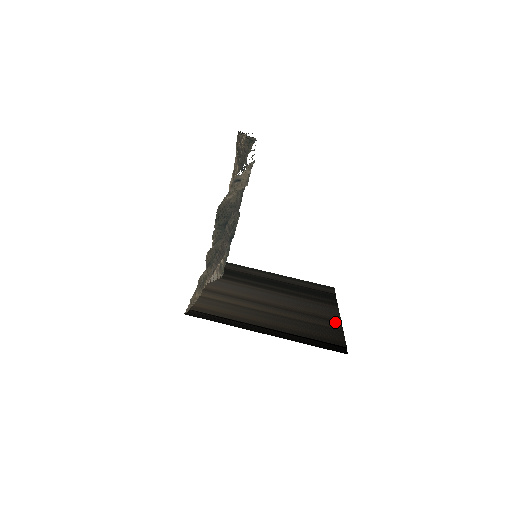
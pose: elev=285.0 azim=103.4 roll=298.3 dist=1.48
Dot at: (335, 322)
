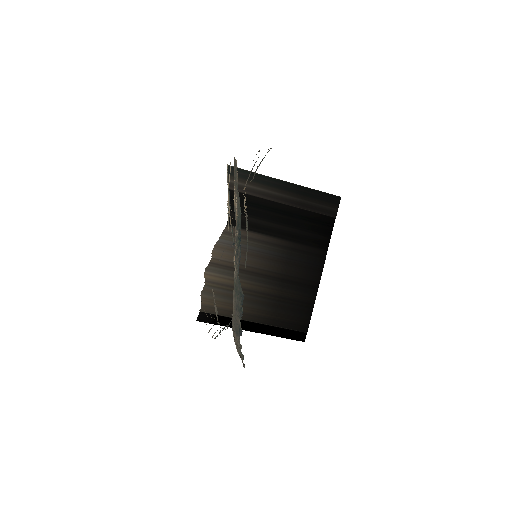
Dot at: (313, 290)
